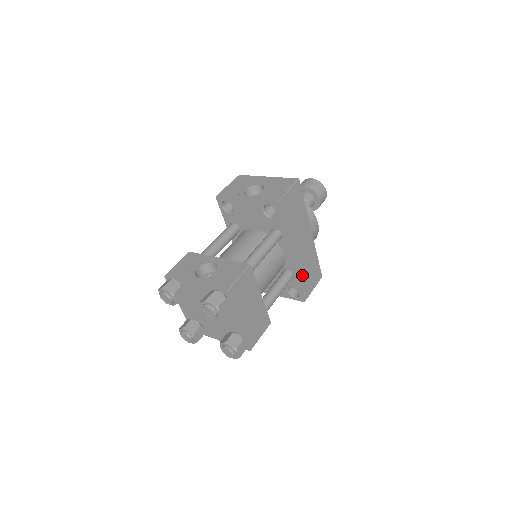
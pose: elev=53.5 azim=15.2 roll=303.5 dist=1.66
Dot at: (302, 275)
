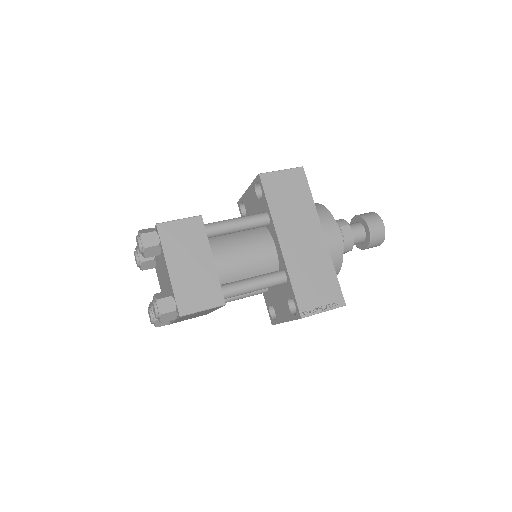
Dot at: (299, 279)
